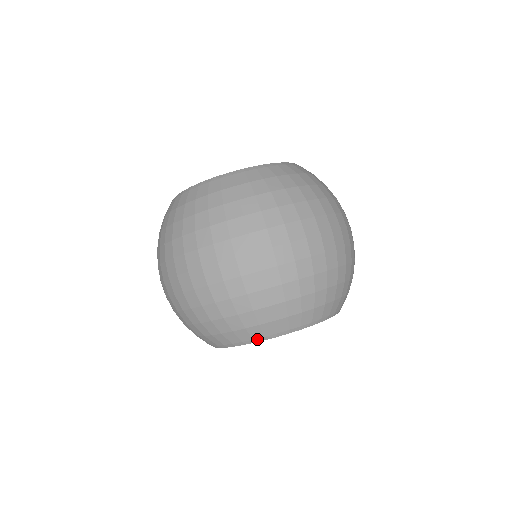
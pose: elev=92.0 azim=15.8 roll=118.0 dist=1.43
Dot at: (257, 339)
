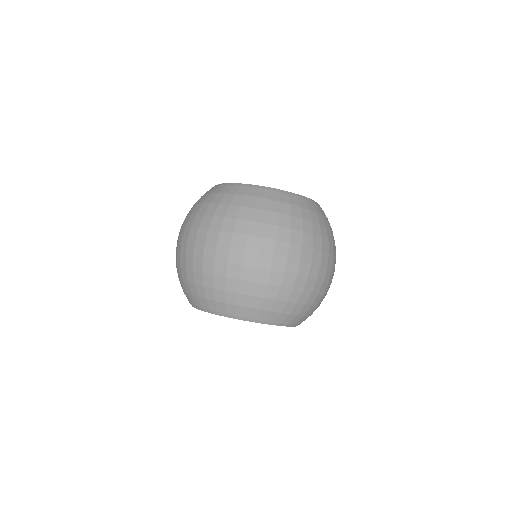
Dot at: (268, 322)
